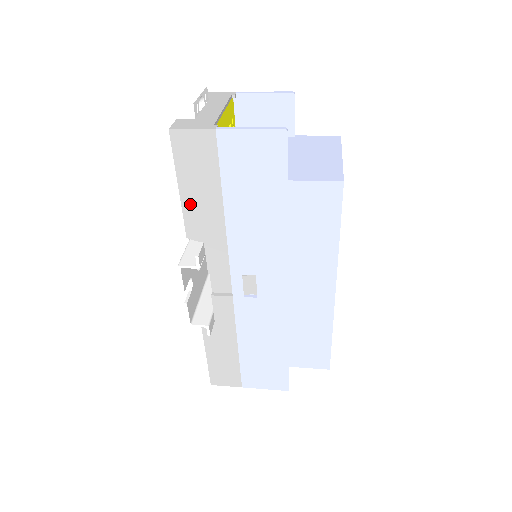
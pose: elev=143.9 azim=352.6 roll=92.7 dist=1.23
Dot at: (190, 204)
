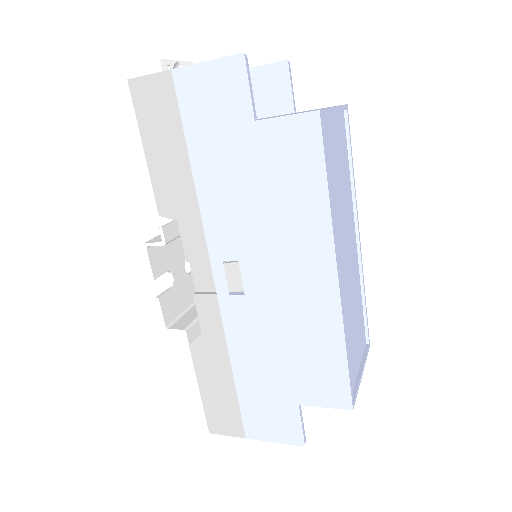
Dot at: (157, 170)
